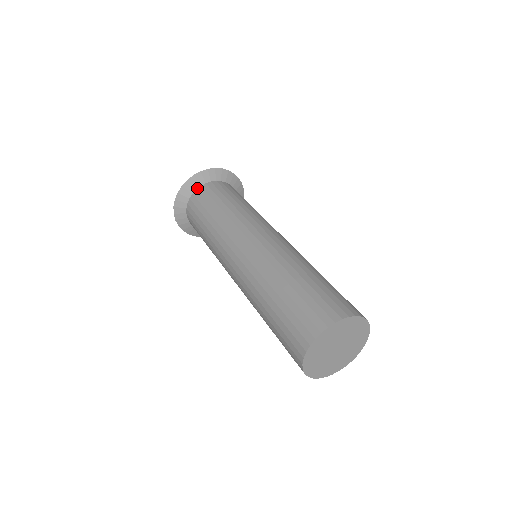
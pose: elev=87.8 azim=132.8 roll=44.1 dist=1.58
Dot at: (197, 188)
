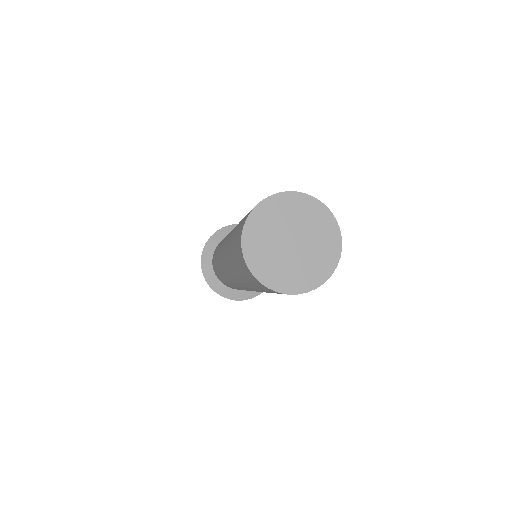
Dot at: occluded
